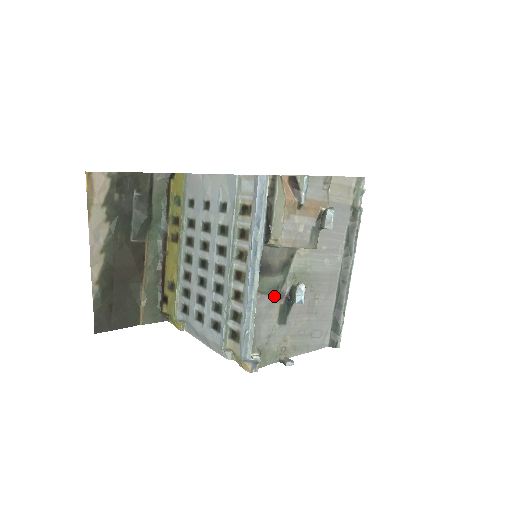
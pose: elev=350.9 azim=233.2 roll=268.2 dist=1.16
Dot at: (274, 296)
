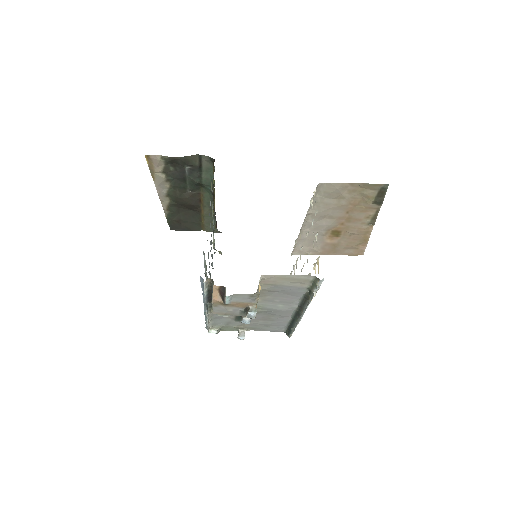
Dot at: occluded
